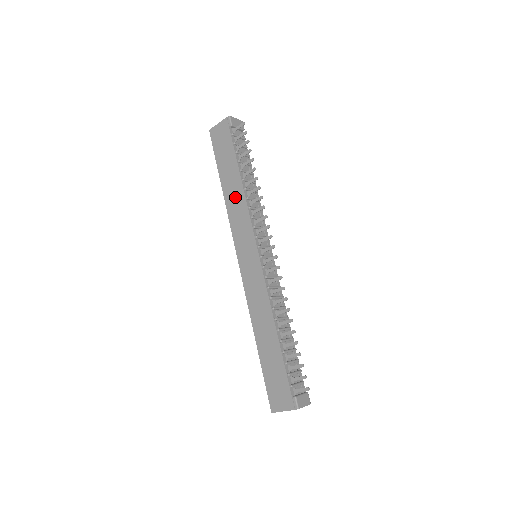
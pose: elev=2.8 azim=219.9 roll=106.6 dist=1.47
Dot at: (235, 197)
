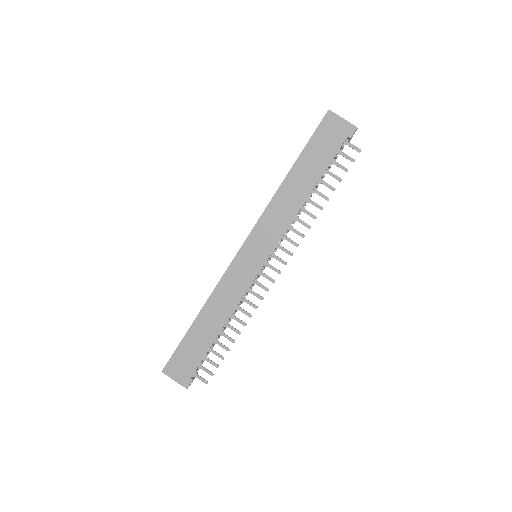
Dot at: (290, 200)
